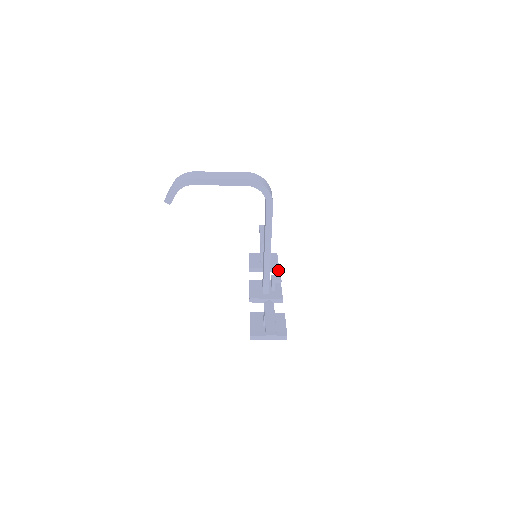
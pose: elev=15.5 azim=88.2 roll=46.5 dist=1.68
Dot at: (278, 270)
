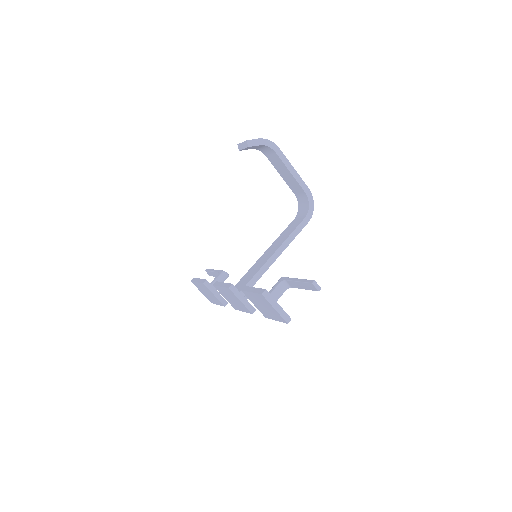
Dot at: (226, 304)
